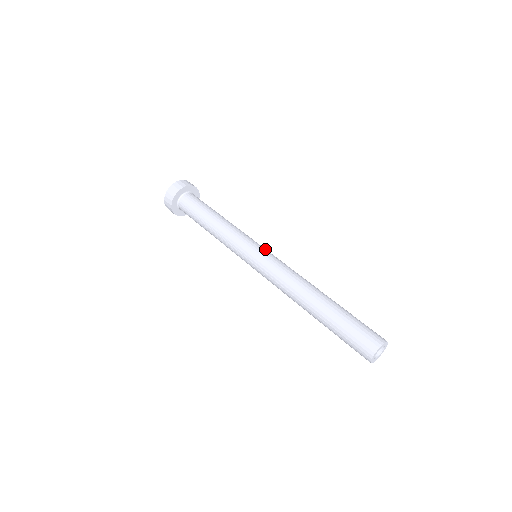
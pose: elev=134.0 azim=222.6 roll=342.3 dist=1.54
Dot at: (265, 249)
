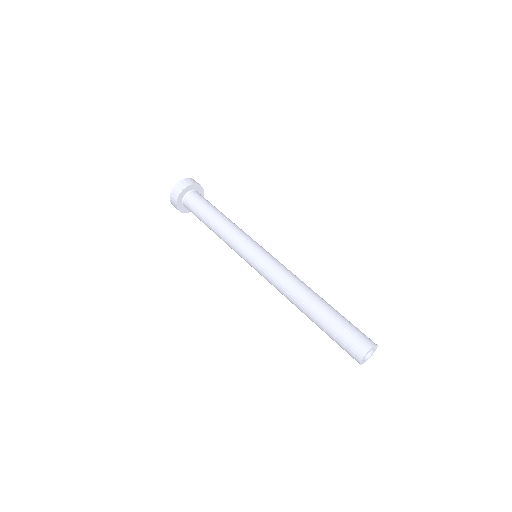
Dot at: occluded
